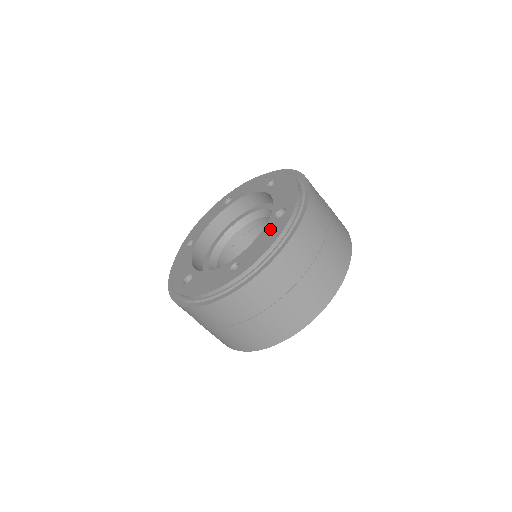
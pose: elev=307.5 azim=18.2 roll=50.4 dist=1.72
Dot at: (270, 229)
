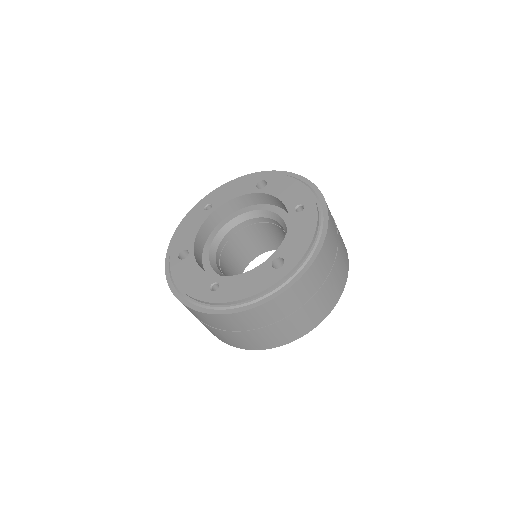
Dot at: (260, 275)
